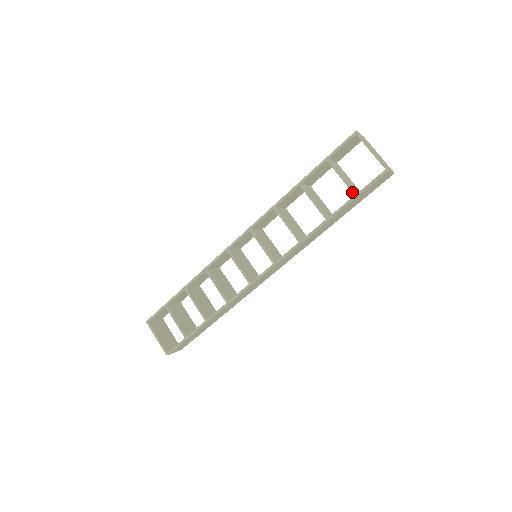
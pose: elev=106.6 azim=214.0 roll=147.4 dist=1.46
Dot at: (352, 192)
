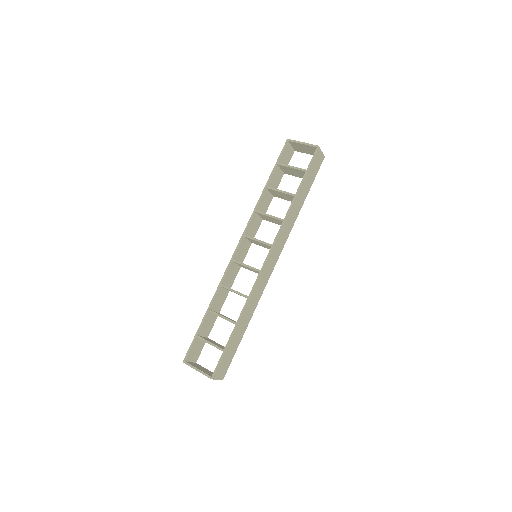
Dot at: (303, 171)
